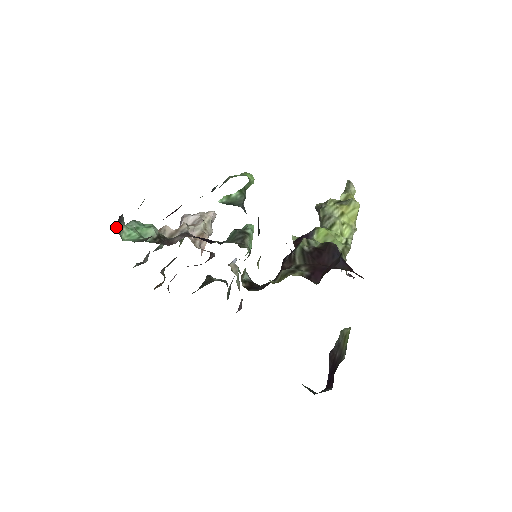
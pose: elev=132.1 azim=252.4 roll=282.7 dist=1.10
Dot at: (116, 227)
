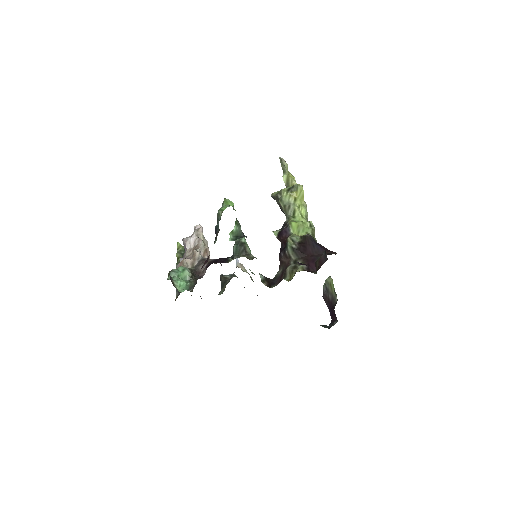
Dot at: occluded
